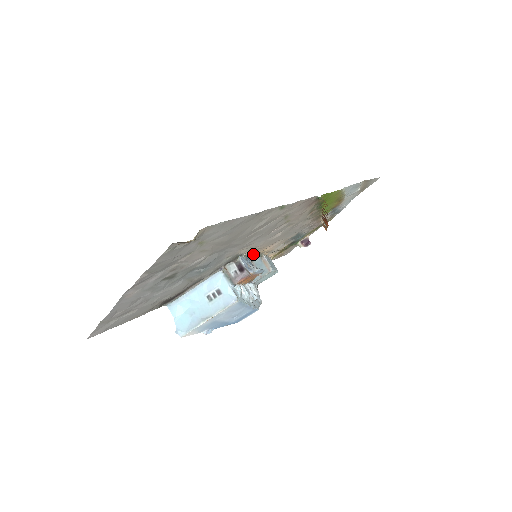
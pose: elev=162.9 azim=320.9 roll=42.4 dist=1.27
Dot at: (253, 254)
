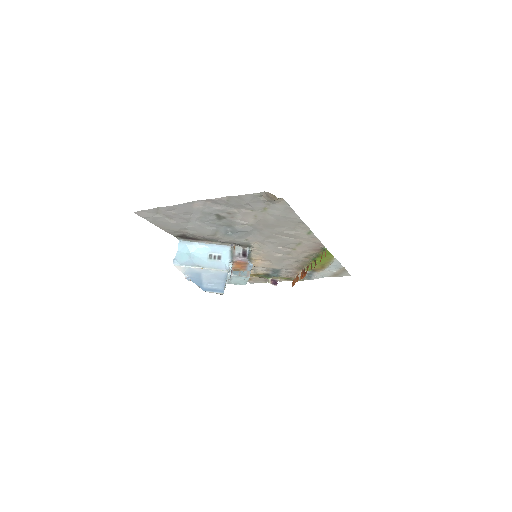
Dot at: (250, 256)
